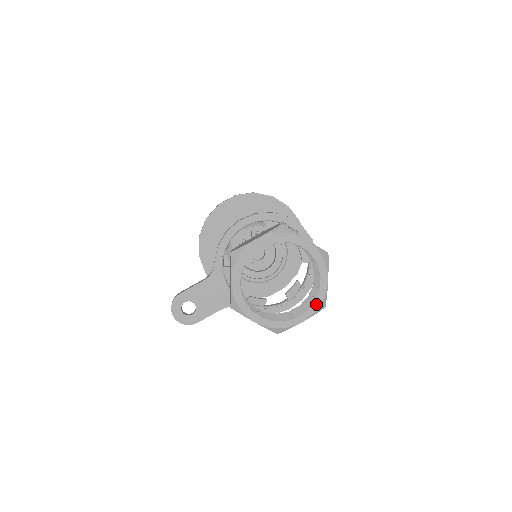
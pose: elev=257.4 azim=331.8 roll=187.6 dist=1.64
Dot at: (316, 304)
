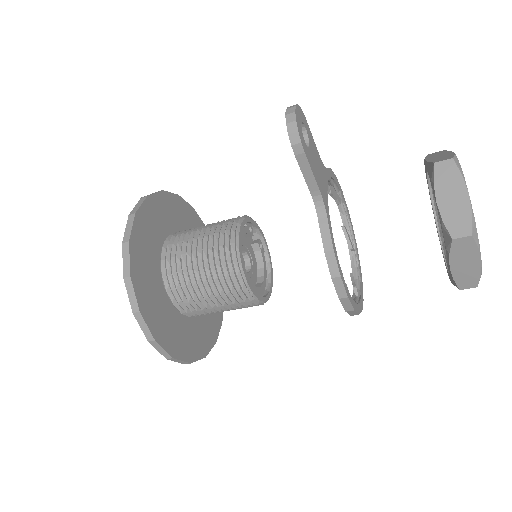
Dot at: occluded
